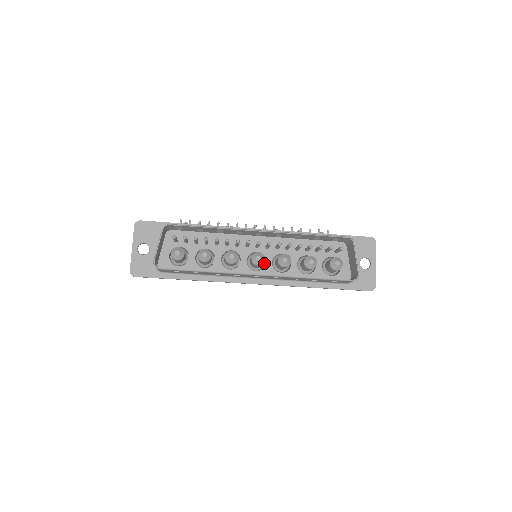
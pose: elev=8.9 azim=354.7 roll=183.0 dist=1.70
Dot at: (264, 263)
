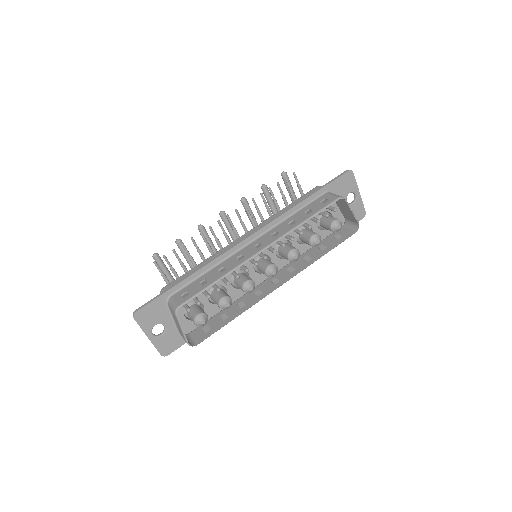
Dot at: (268, 259)
